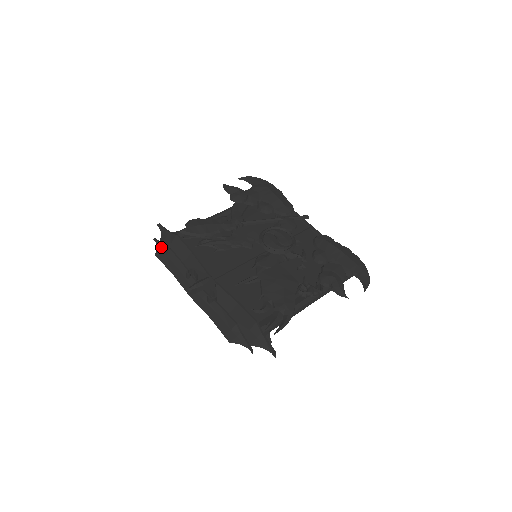
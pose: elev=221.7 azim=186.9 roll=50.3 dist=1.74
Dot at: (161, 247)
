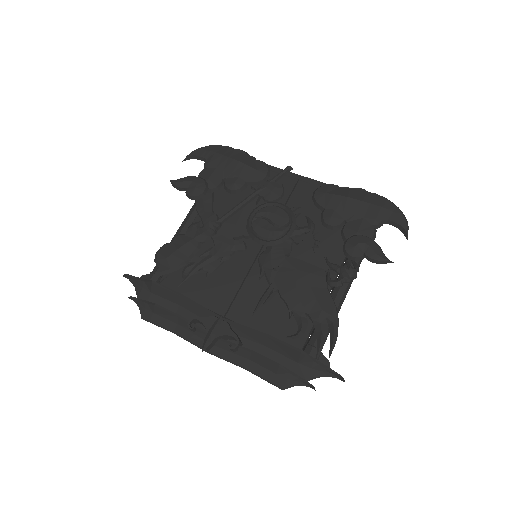
Dot at: (143, 305)
